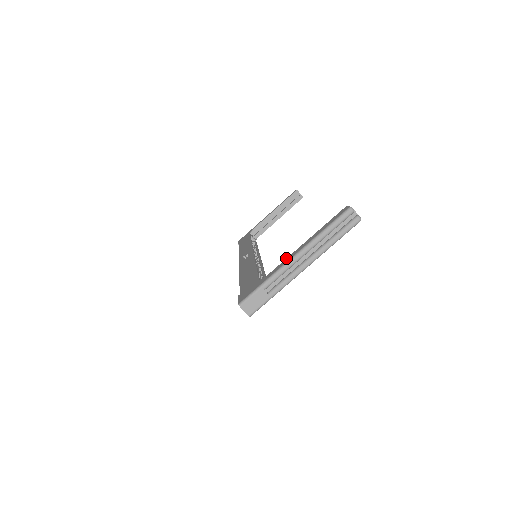
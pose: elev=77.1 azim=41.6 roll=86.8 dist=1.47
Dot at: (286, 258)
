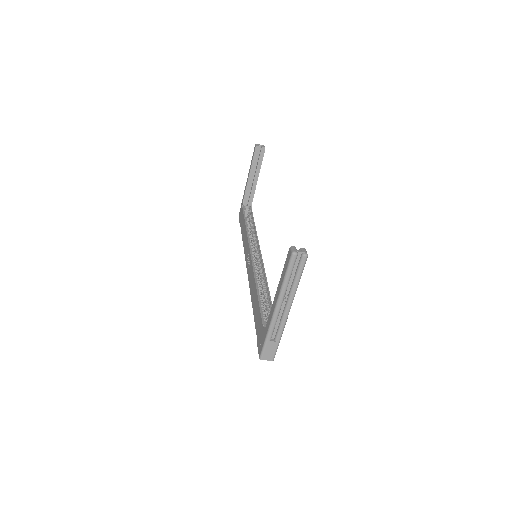
Dot at: (271, 308)
